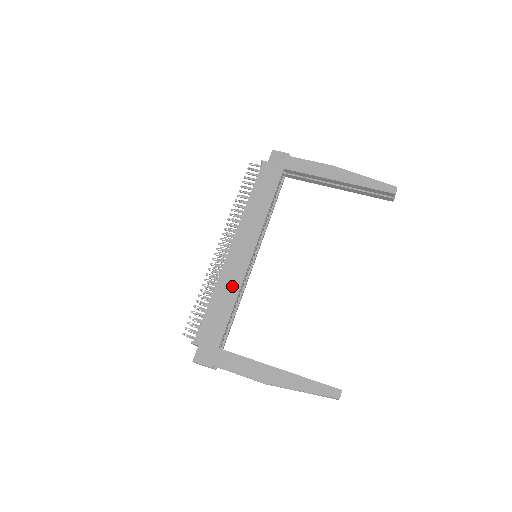
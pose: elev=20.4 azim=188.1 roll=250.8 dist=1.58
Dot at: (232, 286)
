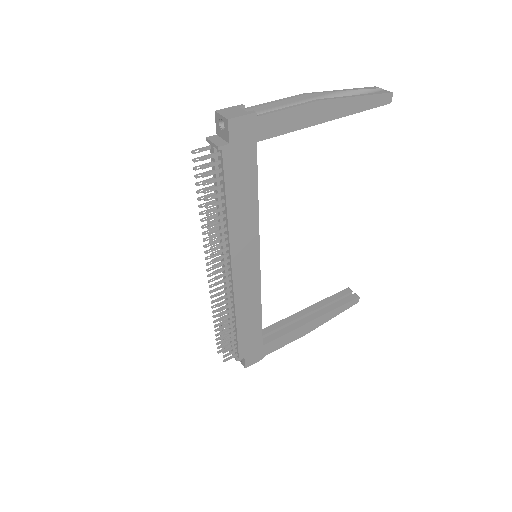
Dot at: (252, 303)
